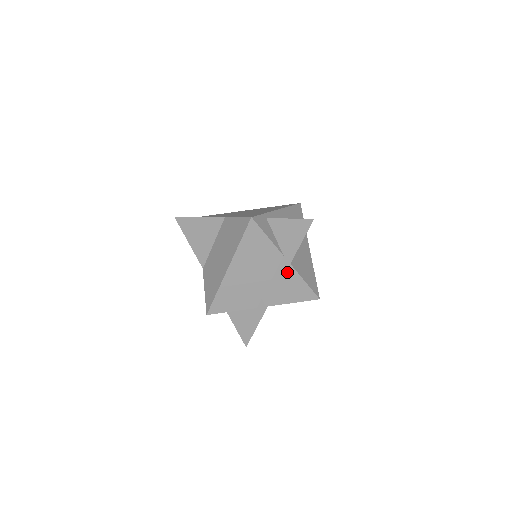
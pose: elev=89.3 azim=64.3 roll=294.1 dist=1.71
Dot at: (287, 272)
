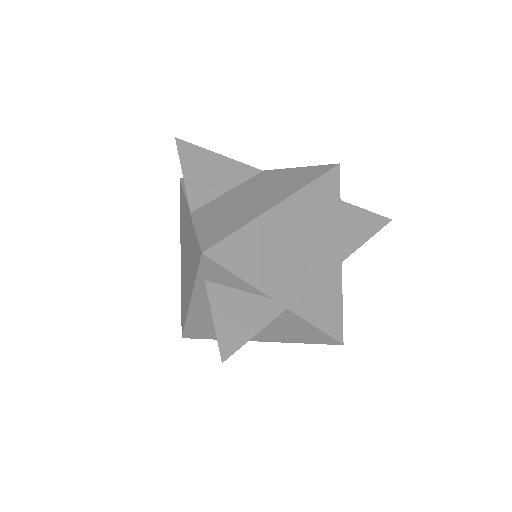
Dot at: (333, 270)
